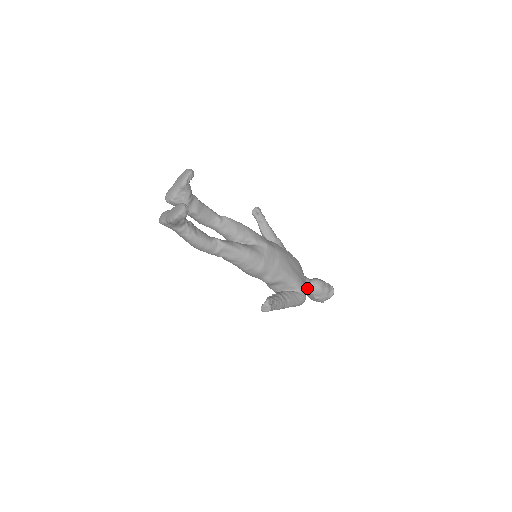
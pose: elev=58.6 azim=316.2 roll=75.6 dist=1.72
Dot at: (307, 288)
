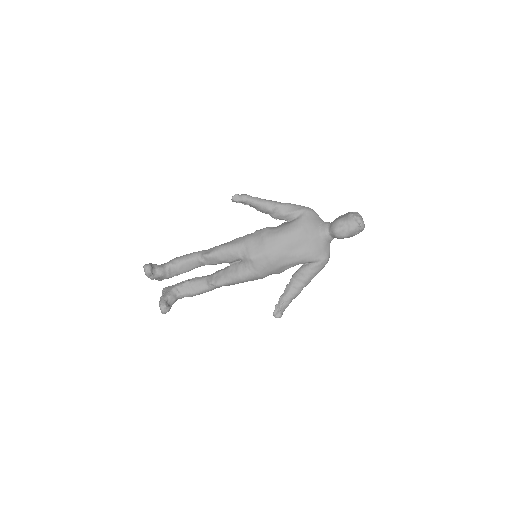
Dot at: (328, 241)
